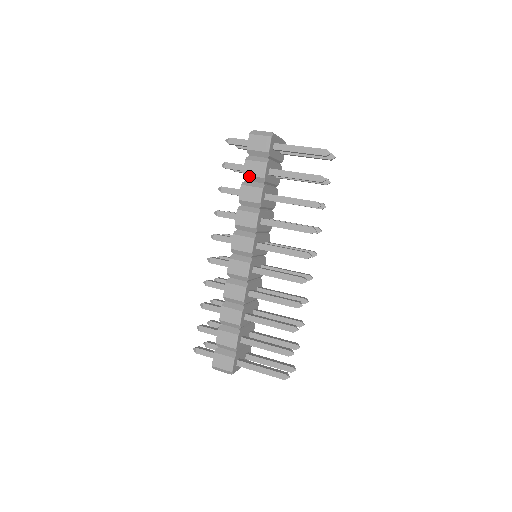
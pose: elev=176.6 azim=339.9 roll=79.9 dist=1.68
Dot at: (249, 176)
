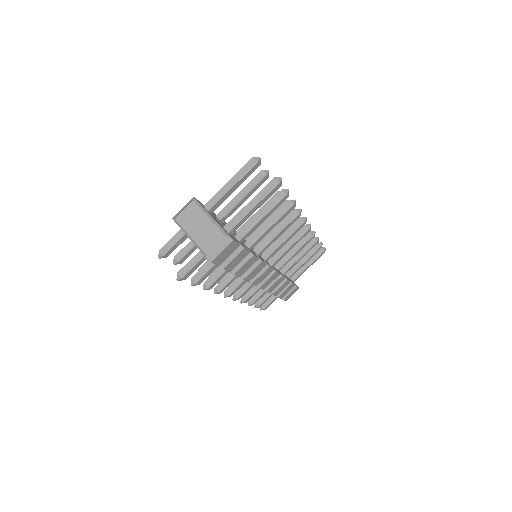
Dot at: occluded
